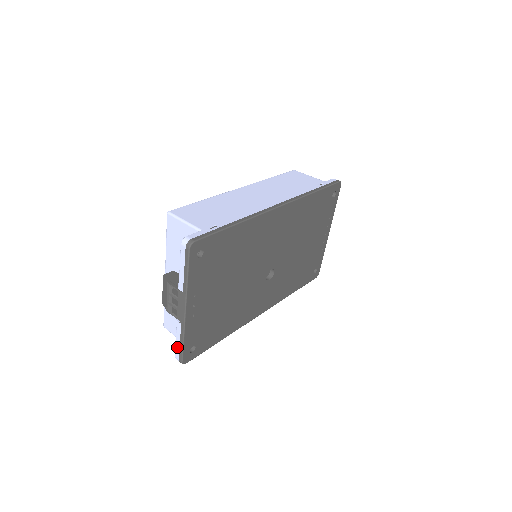
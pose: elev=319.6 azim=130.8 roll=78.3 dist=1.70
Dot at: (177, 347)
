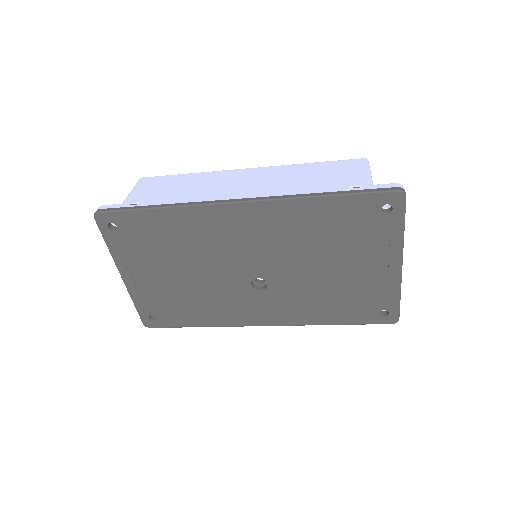
Dot at: occluded
